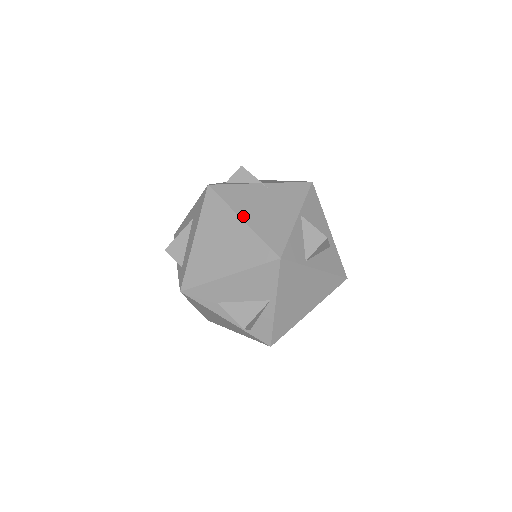
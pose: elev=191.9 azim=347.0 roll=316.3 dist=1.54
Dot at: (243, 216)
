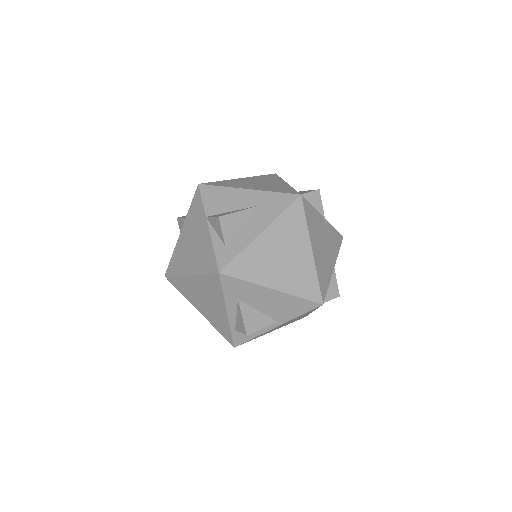
Dot at: (313, 247)
